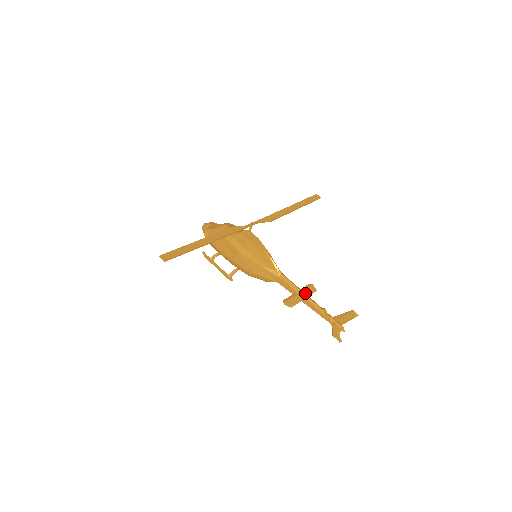
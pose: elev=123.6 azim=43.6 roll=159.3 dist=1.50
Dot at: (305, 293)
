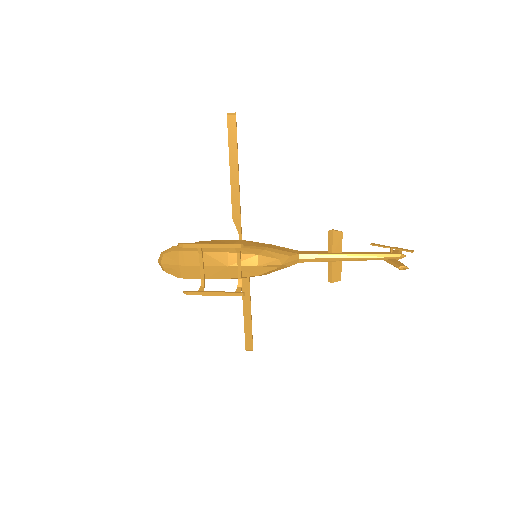
Dot at: (336, 263)
